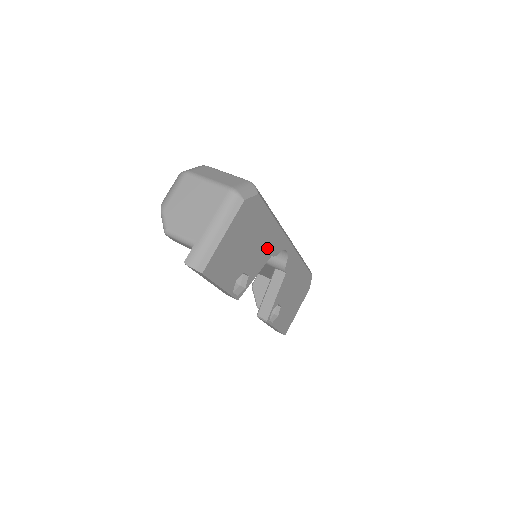
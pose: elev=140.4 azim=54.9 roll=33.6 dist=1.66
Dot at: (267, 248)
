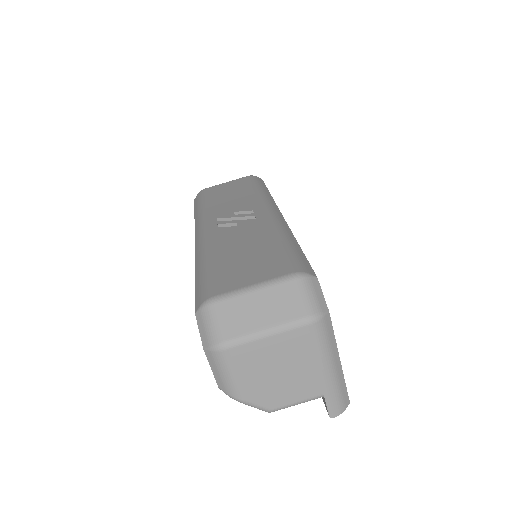
Dot at: occluded
